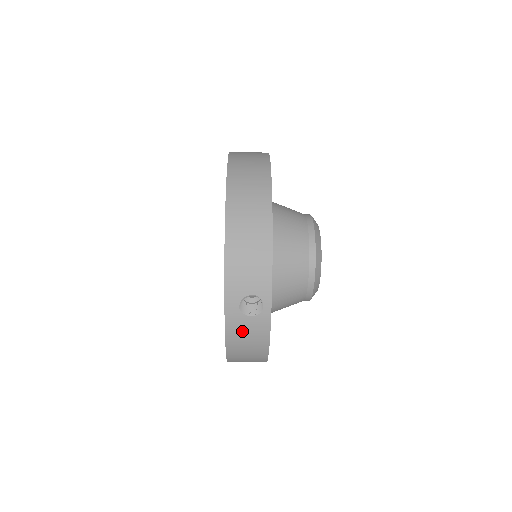
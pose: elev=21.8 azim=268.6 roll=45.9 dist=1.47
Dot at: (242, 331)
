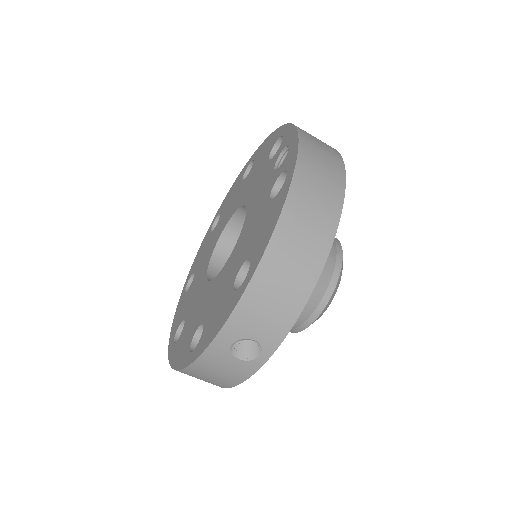
Dot at: (217, 366)
